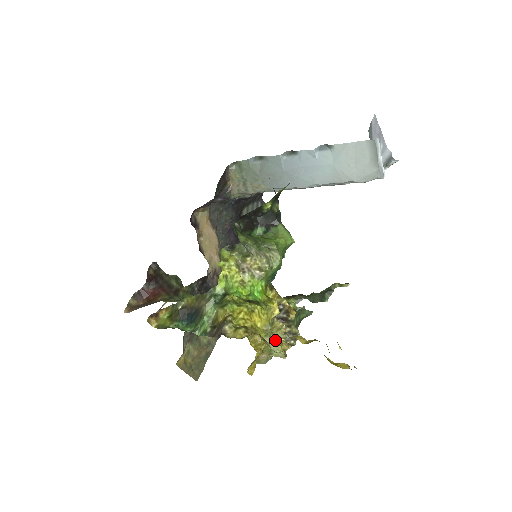
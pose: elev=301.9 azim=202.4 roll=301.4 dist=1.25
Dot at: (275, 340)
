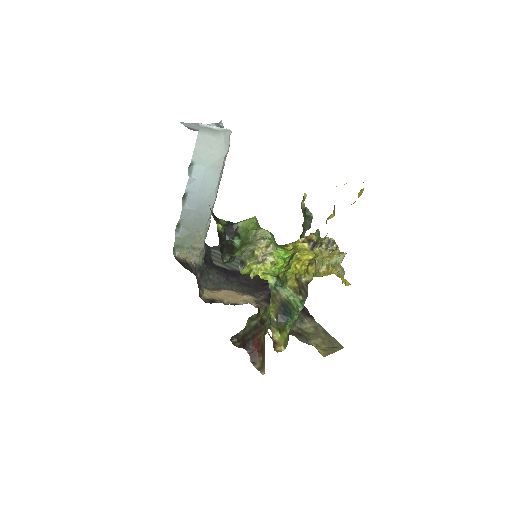
Dot at: occluded
